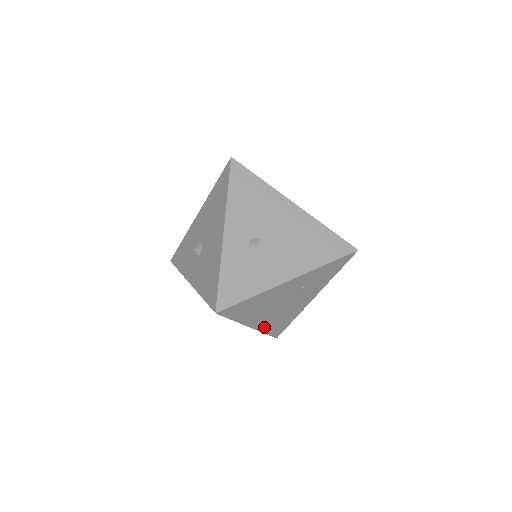
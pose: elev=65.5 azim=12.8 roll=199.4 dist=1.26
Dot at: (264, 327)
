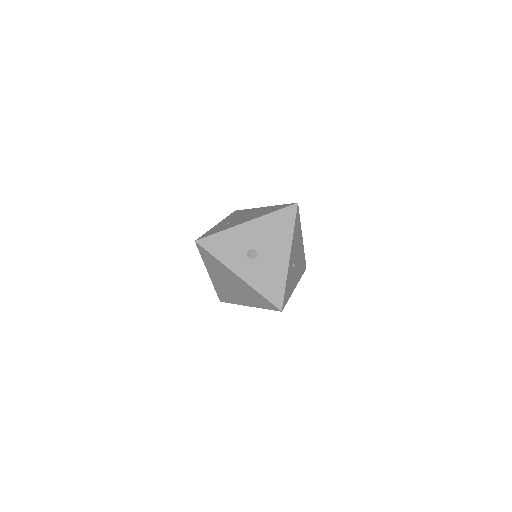
Dot at: occluded
